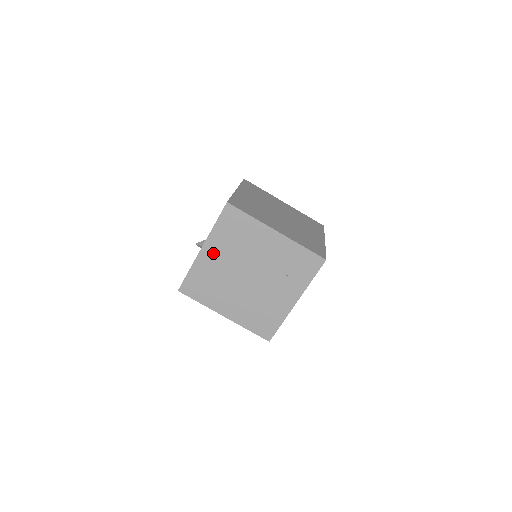
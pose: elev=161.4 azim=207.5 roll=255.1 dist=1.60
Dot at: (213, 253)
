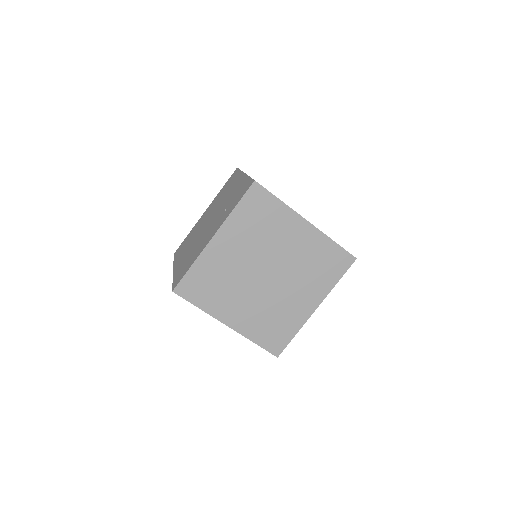
Dot at: (207, 212)
